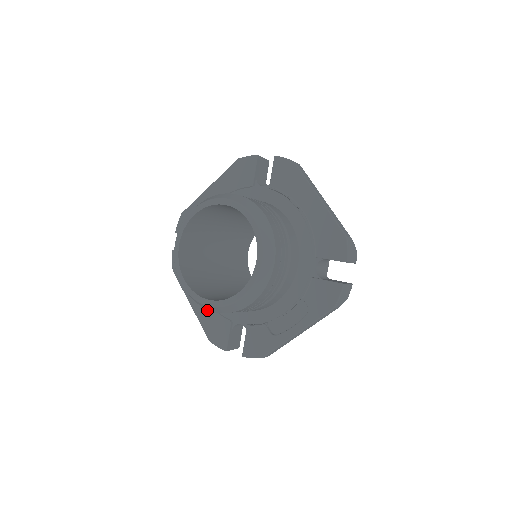
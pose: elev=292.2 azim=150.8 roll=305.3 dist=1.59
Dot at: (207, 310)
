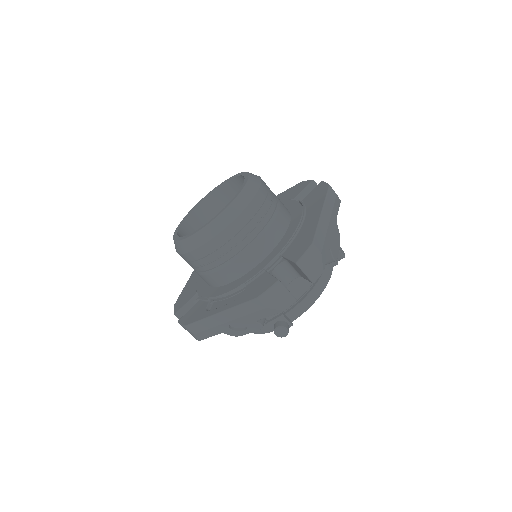
Dot at: (194, 281)
